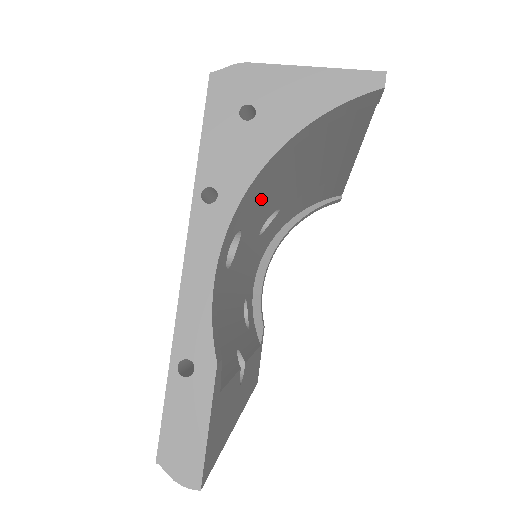
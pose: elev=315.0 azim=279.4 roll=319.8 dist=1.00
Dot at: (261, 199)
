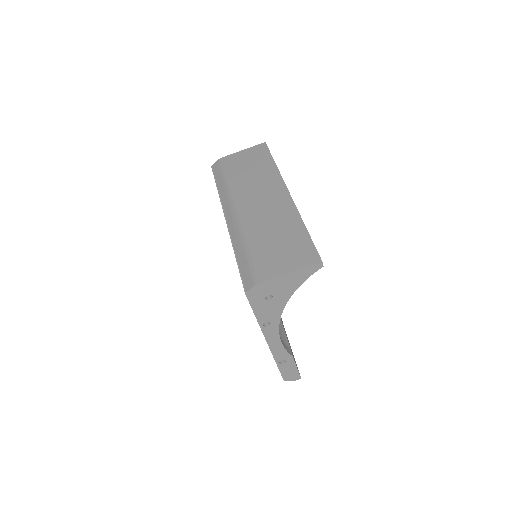
Dot at: occluded
